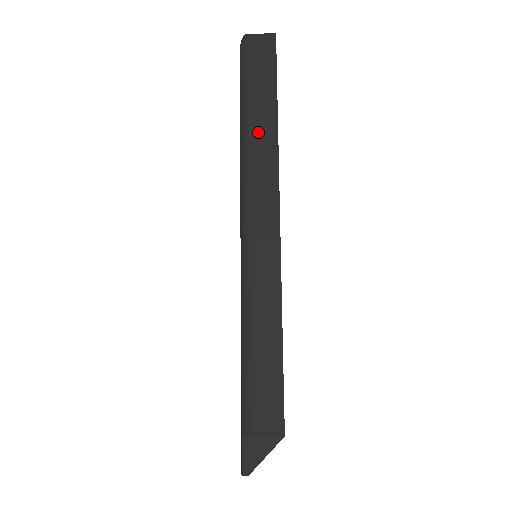
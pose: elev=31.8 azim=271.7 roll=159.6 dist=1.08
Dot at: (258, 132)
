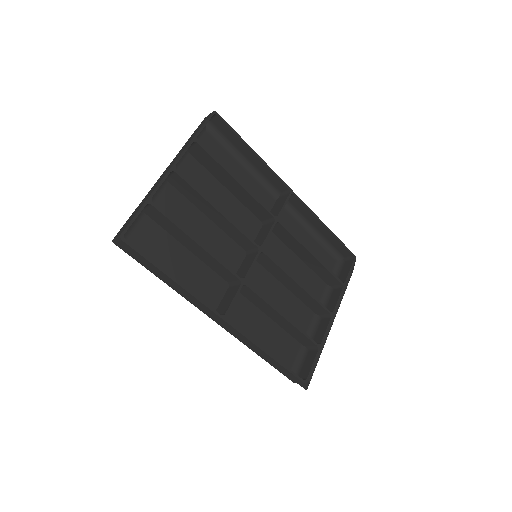
Dot at: (175, 289)
